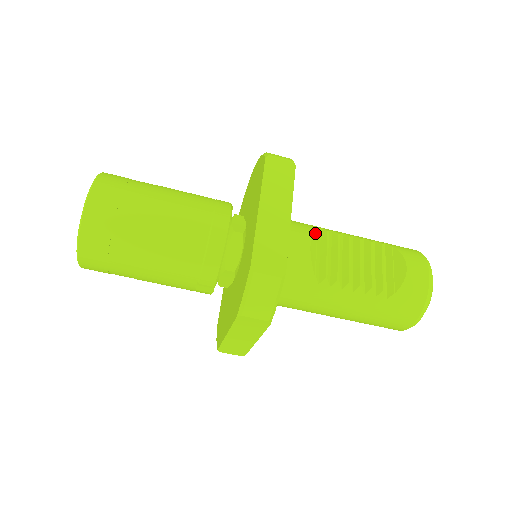
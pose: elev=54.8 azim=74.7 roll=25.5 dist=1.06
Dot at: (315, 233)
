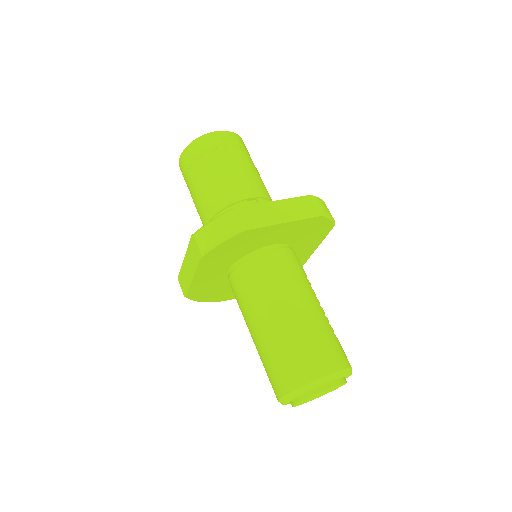
Dot at: occluded
